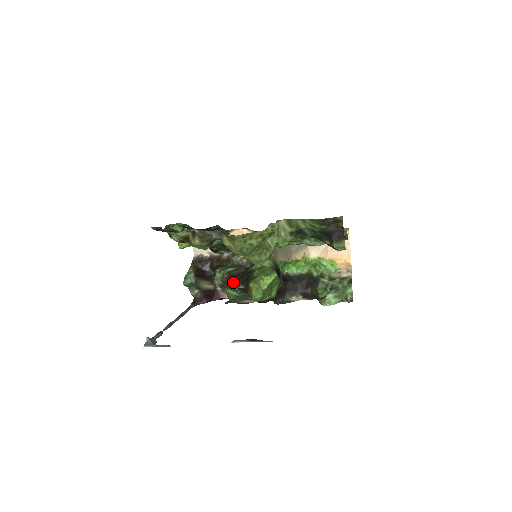
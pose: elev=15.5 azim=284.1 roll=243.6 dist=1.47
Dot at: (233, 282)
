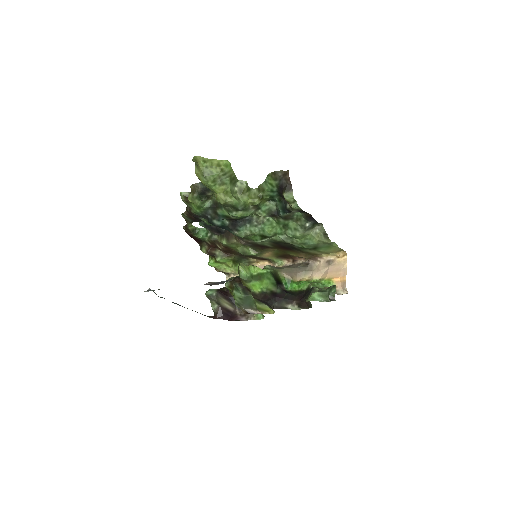
Dot at: (237, 280)
